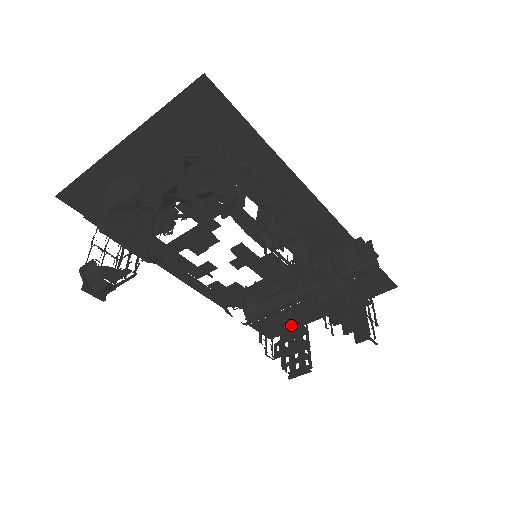
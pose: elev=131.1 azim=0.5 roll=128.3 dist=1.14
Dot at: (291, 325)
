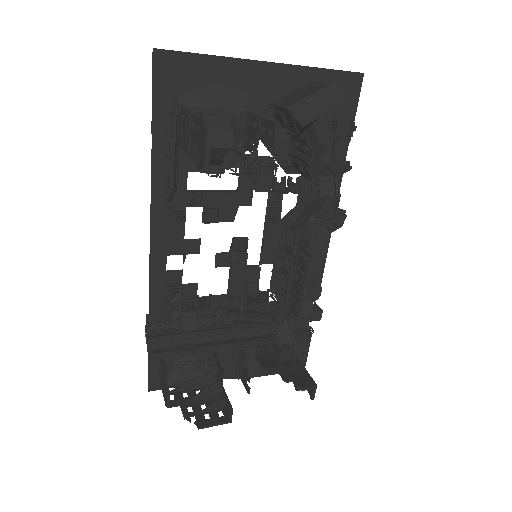
Dot at: (204, 370)
